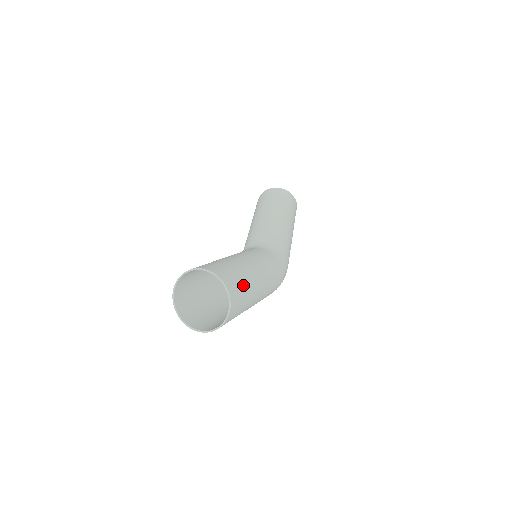
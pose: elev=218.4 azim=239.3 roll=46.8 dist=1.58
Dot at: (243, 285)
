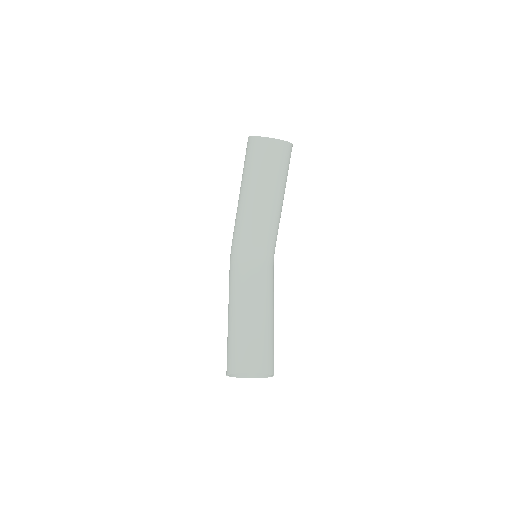
Dot at: occluded
